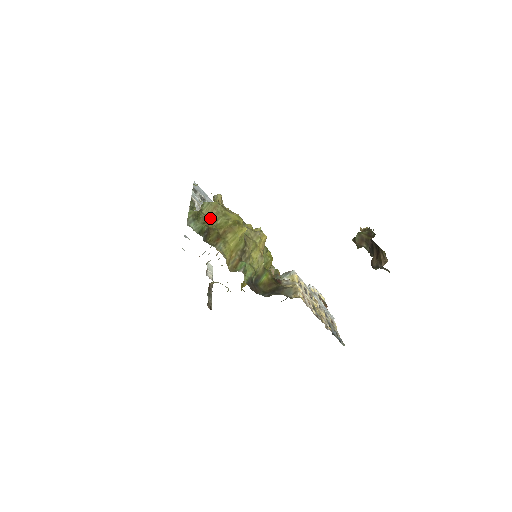
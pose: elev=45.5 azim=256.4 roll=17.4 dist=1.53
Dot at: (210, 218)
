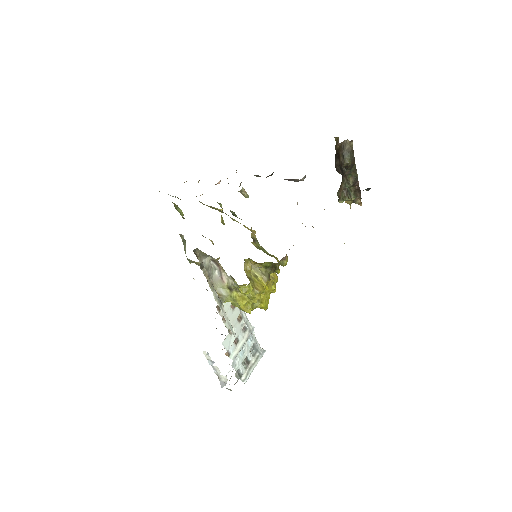
Dot at: occluded
